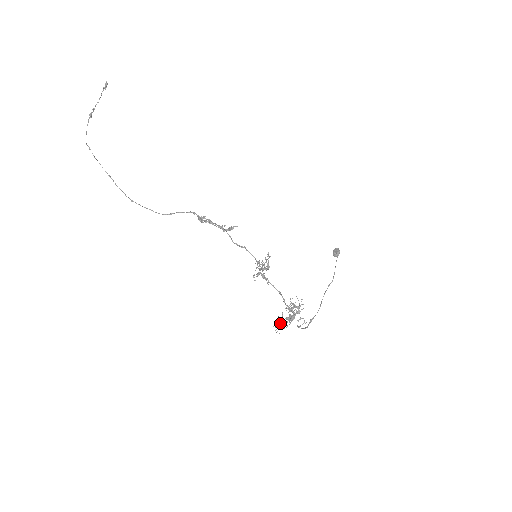
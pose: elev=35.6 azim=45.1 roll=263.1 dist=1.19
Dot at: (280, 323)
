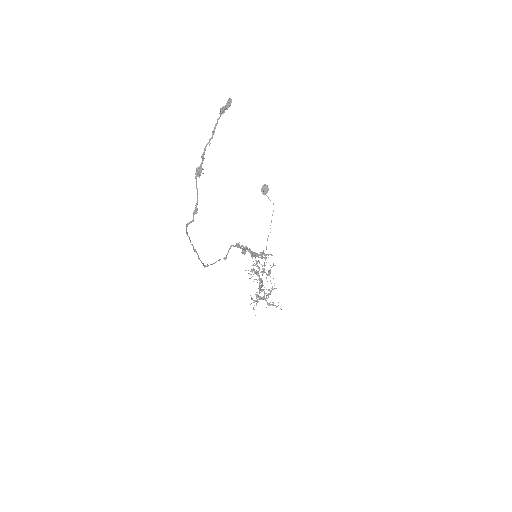
Dot at: occluded
